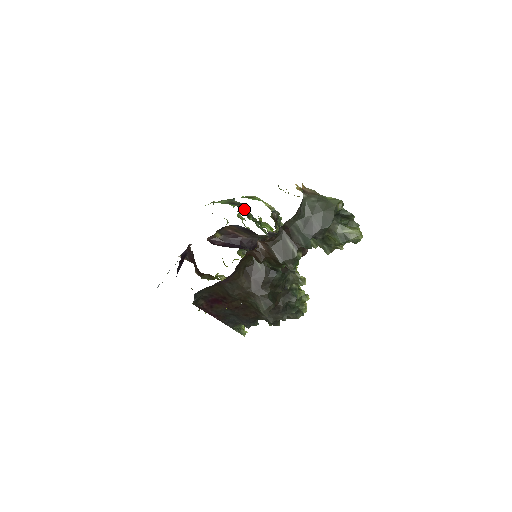
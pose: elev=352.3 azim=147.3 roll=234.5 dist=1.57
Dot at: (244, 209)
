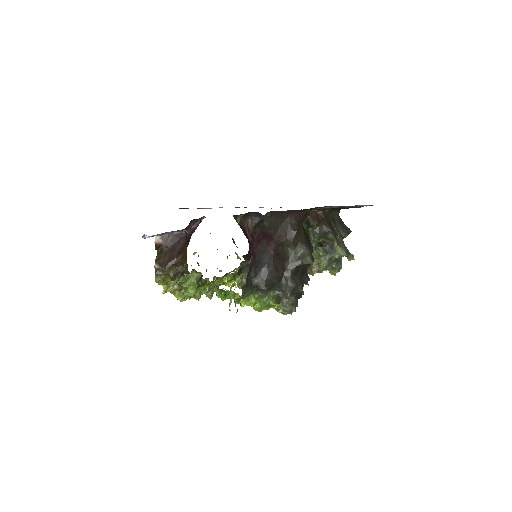
Dot at: occluded
